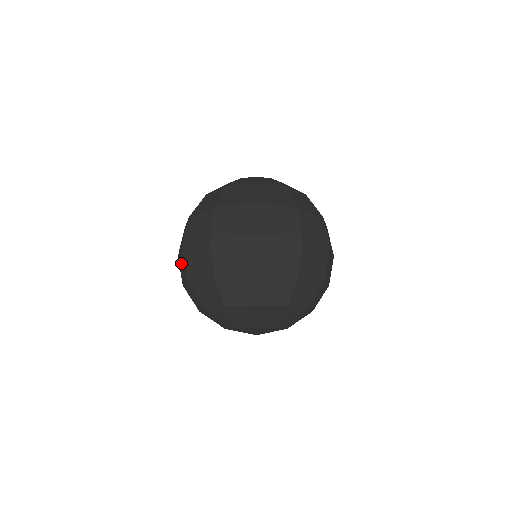
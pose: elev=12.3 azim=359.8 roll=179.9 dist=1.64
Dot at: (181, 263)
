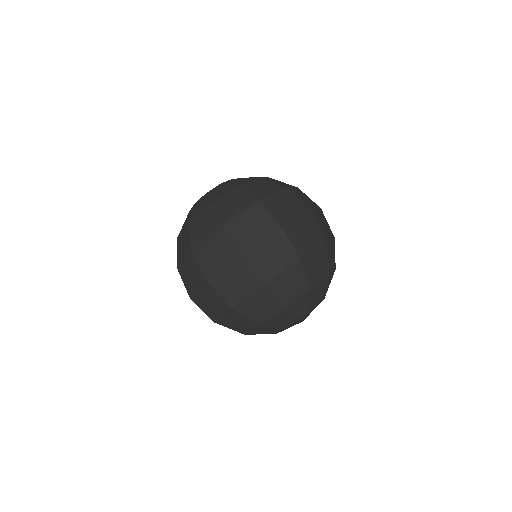
Dot at: (205, 301)
